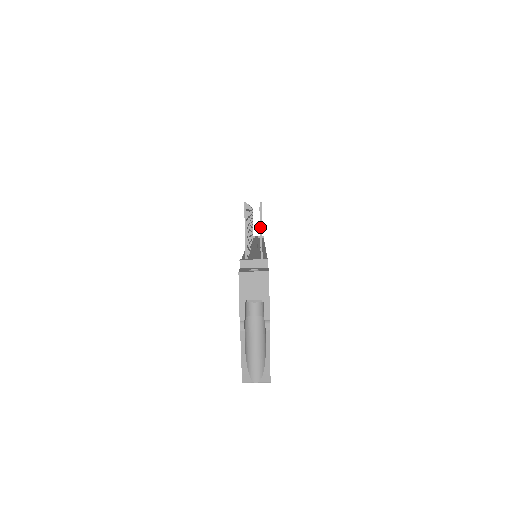
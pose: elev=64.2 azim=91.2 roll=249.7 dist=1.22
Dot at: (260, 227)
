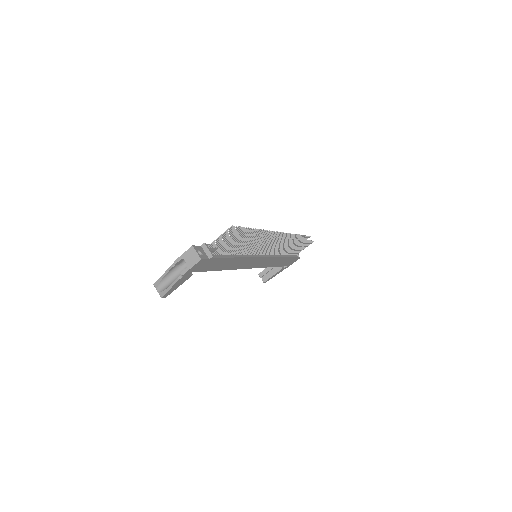
Dot at: (227, 241)
